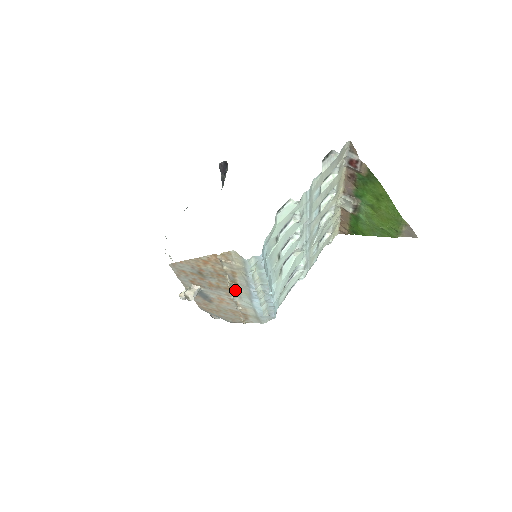
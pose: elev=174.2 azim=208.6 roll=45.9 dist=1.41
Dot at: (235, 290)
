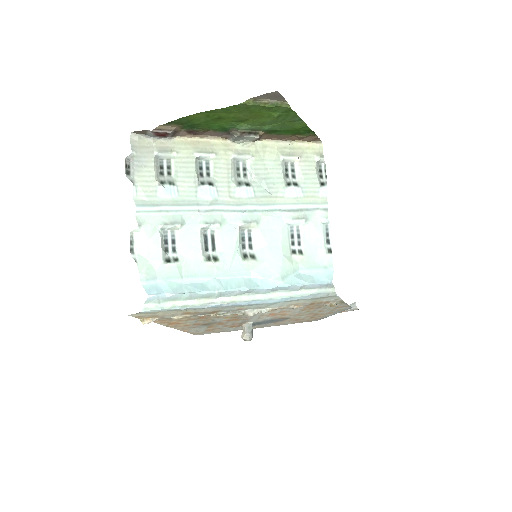
Dot at: (238, 310)
